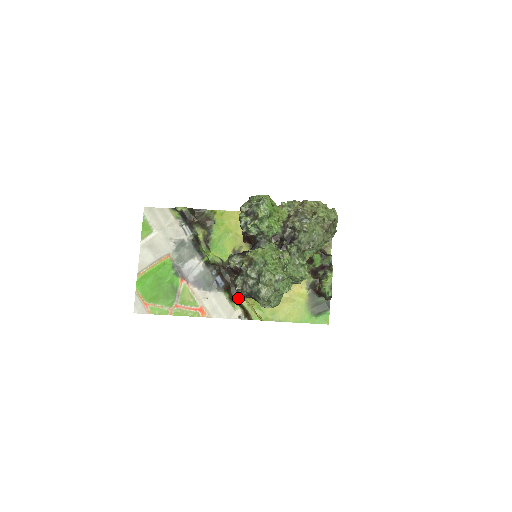
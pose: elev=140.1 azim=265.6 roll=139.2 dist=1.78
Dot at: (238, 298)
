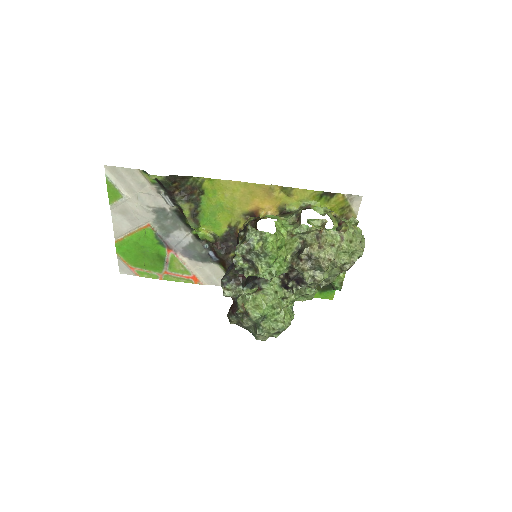
Dot at: occluded
